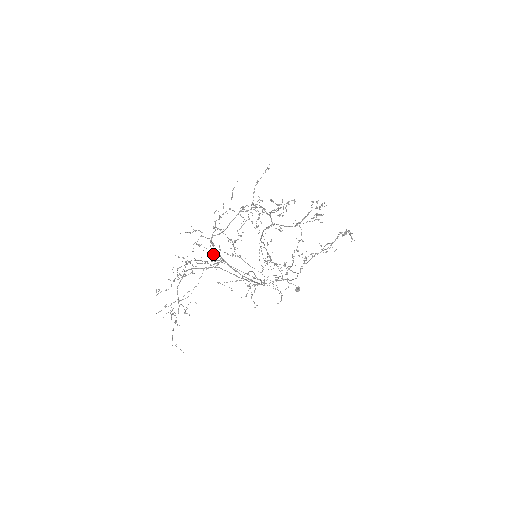
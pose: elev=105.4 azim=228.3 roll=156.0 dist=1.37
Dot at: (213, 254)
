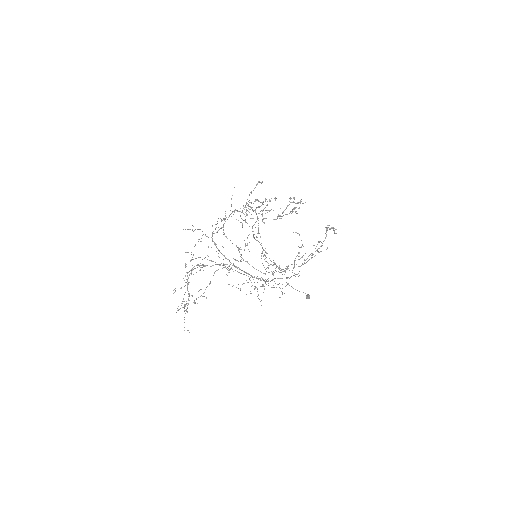
Dot at: occluded
